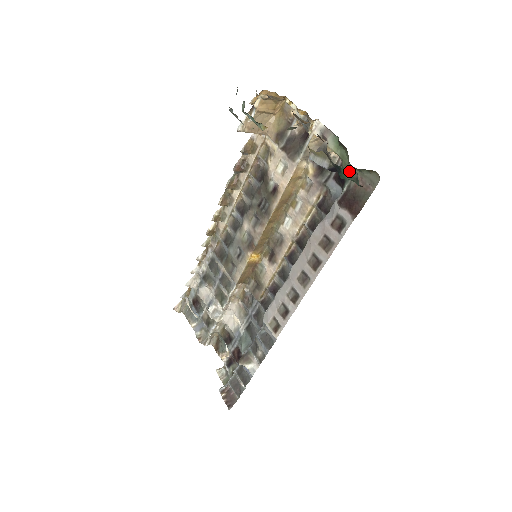
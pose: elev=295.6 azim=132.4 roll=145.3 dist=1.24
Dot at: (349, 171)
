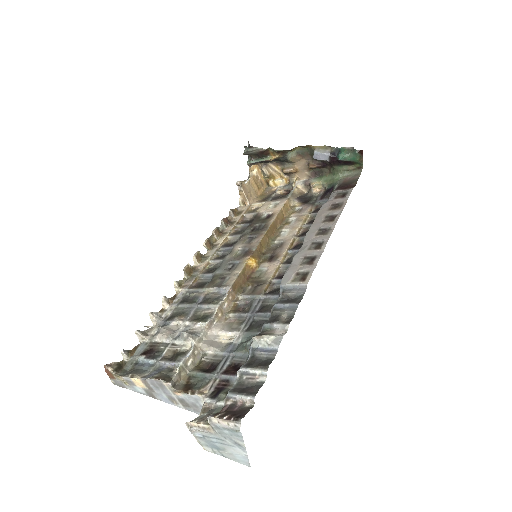
Dot at: (346, 149)
